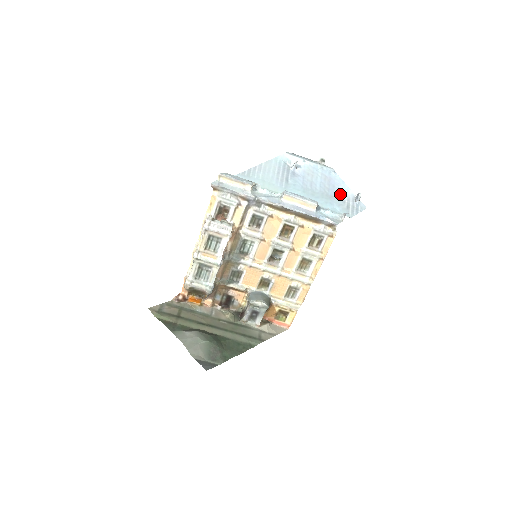
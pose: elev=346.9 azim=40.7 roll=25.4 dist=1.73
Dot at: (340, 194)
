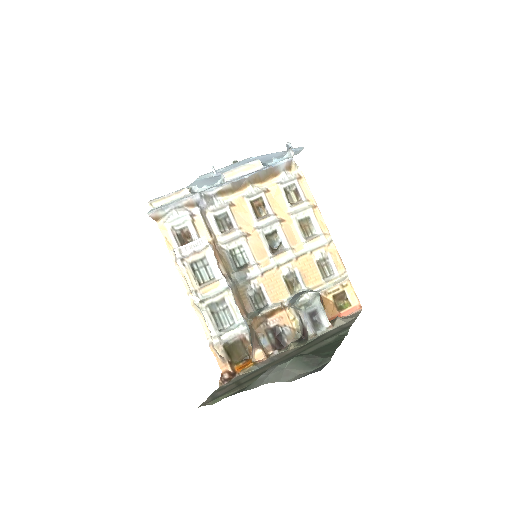
Dot at: occluded
